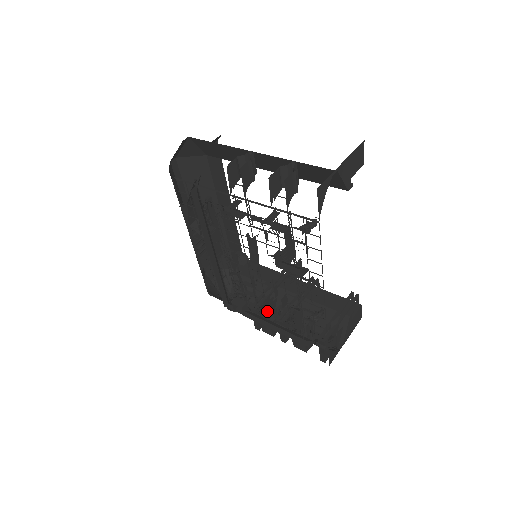
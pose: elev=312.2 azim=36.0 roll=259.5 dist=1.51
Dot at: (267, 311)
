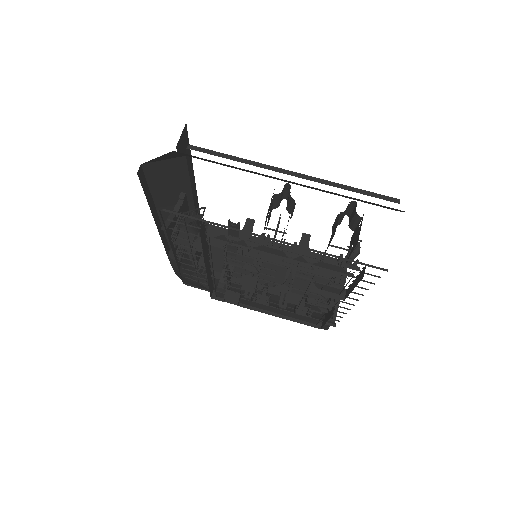
Dot at: (268, 301)
